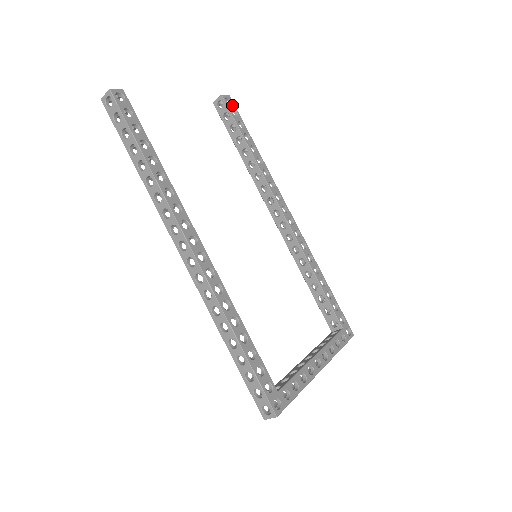
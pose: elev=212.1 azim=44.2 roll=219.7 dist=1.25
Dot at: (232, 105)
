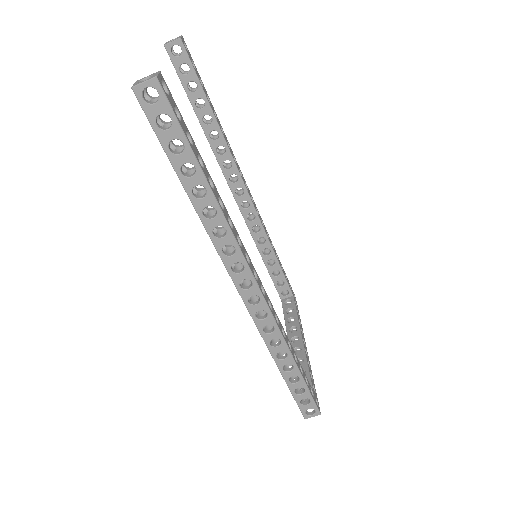
Dot at: (188, 52)
